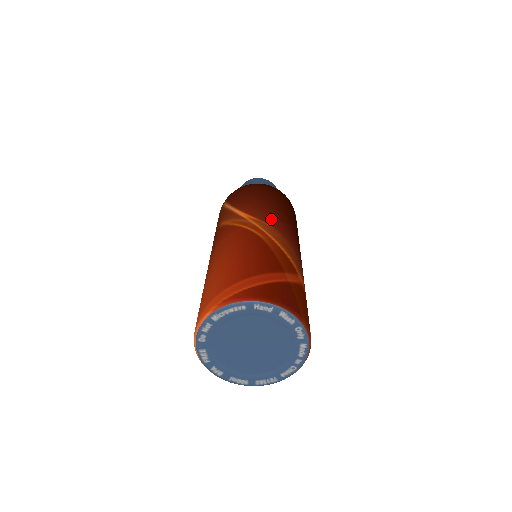
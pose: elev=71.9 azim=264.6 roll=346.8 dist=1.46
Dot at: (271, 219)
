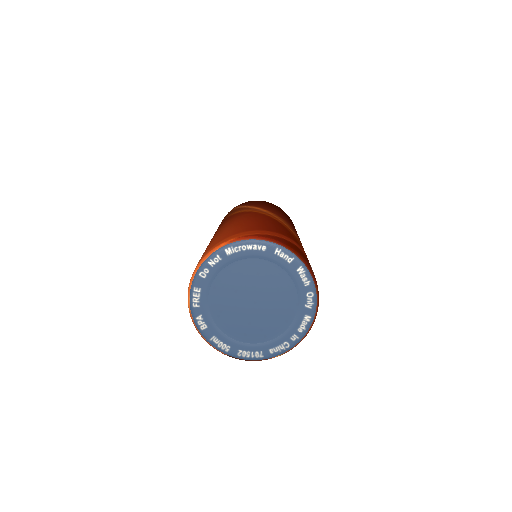
Dot at: (286, 220)
